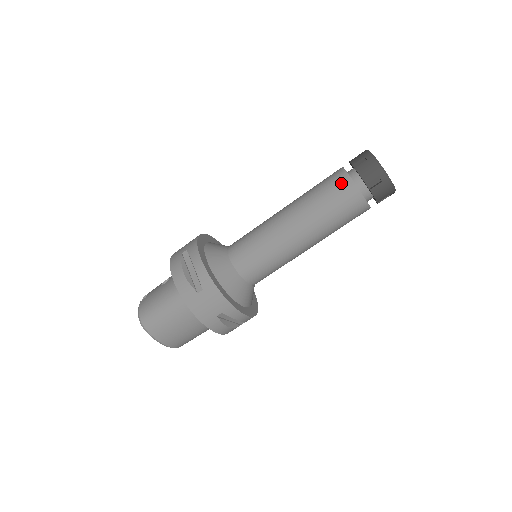
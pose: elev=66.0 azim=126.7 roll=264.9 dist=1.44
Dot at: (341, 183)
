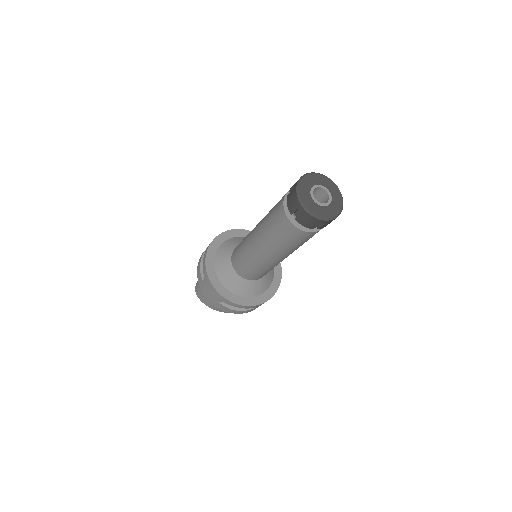
Dot at: (278, 208)
